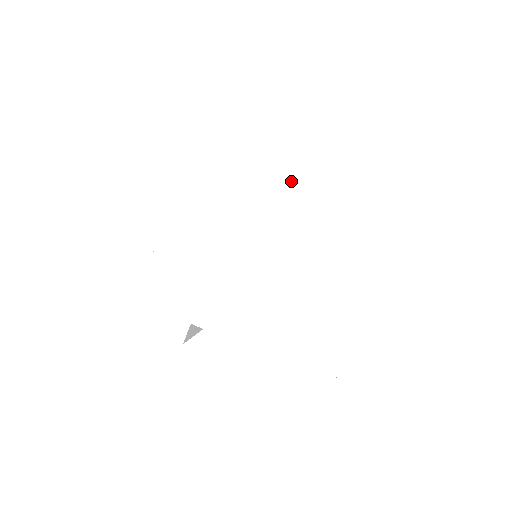
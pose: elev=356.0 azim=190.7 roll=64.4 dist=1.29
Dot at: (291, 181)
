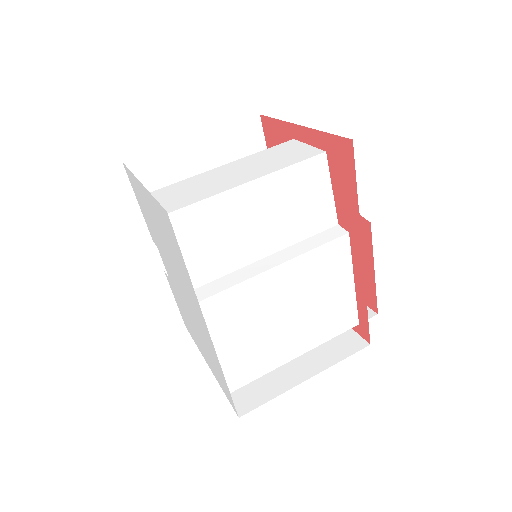
Dot at: (214, 348)
